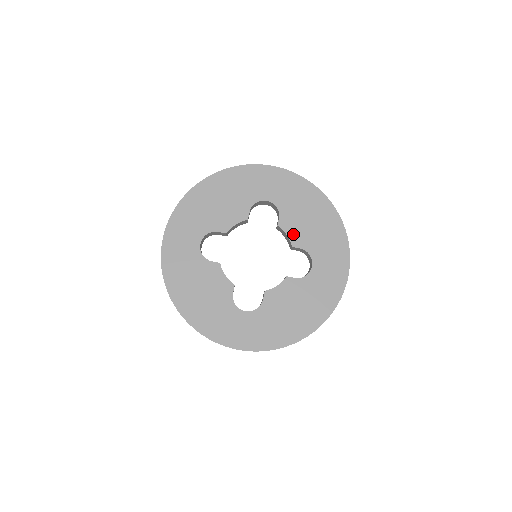
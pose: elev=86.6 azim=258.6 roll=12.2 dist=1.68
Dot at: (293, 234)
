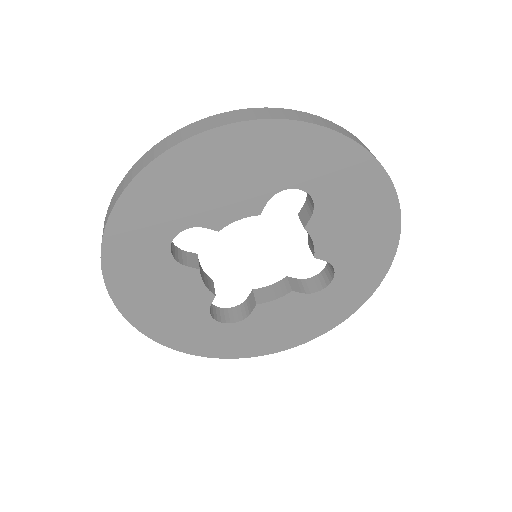
Dot at: (323, 242)
